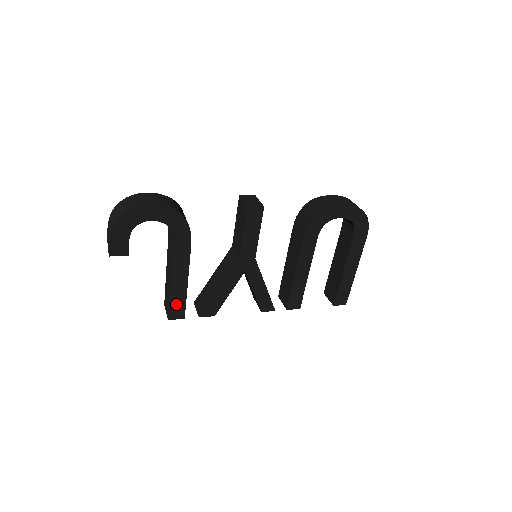
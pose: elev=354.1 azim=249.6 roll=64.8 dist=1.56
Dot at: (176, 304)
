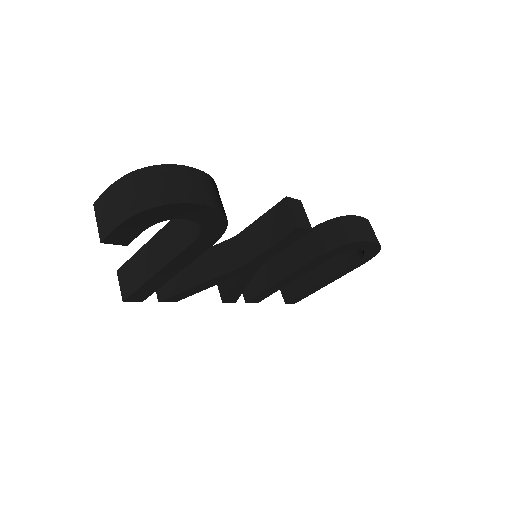
Dot at: (144, 291)
